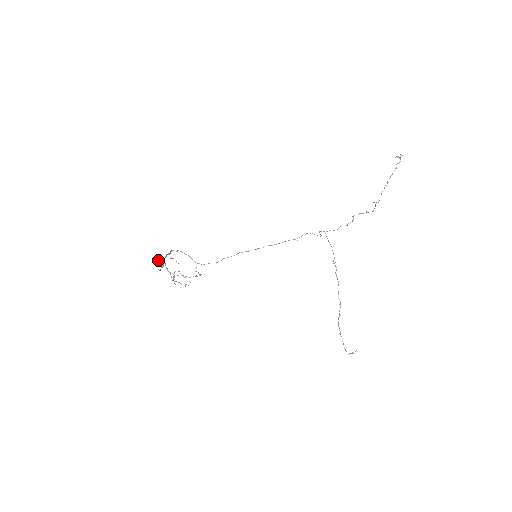
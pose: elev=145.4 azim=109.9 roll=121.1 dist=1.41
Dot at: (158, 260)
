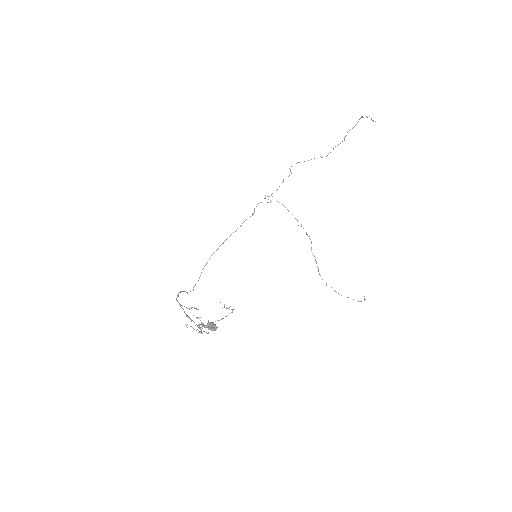
Dot at: (208, 324)
